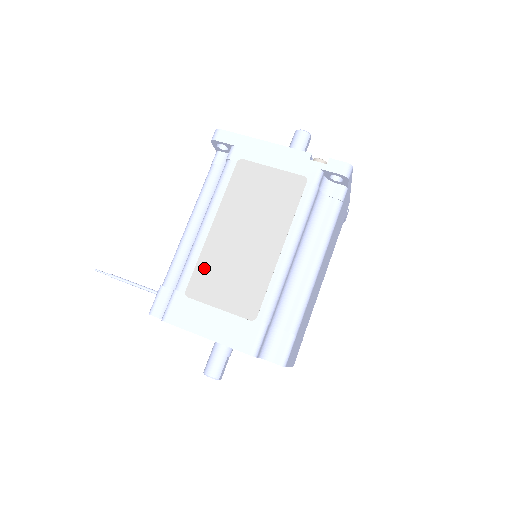
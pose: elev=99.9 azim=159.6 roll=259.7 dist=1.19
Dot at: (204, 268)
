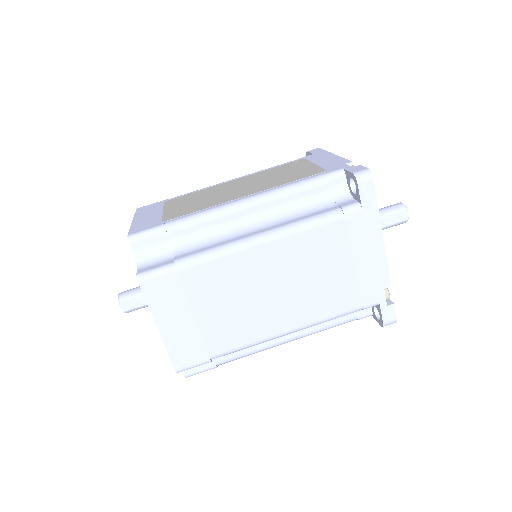
Dot at: (195, 194)
